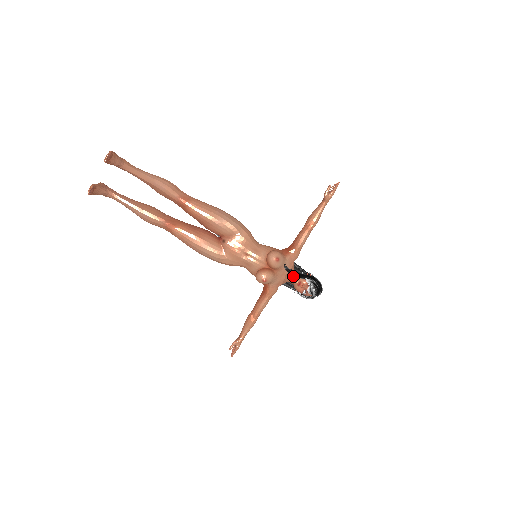
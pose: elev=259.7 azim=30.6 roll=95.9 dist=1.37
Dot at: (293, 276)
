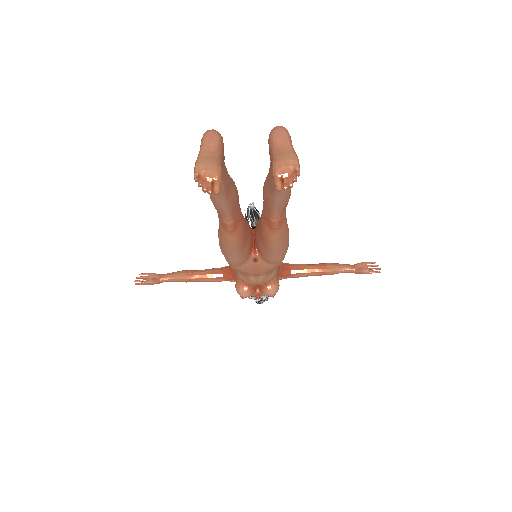
Dot at: occluded
